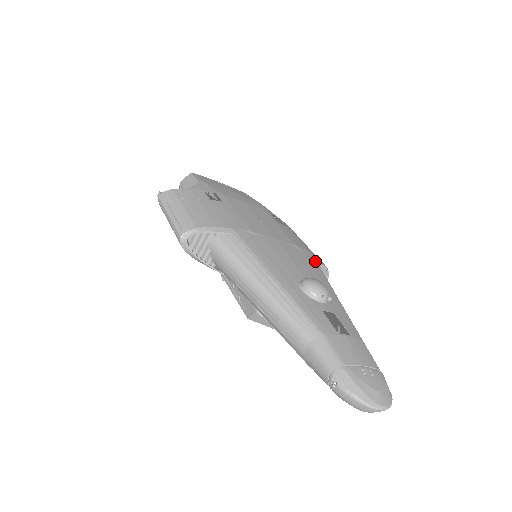
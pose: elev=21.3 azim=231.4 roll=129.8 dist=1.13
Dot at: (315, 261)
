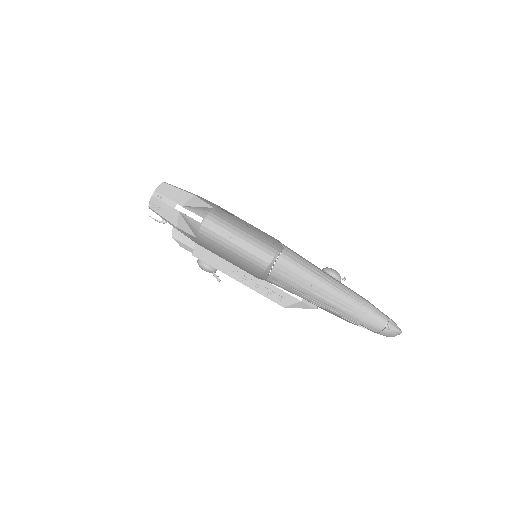
Dot at: occluded
